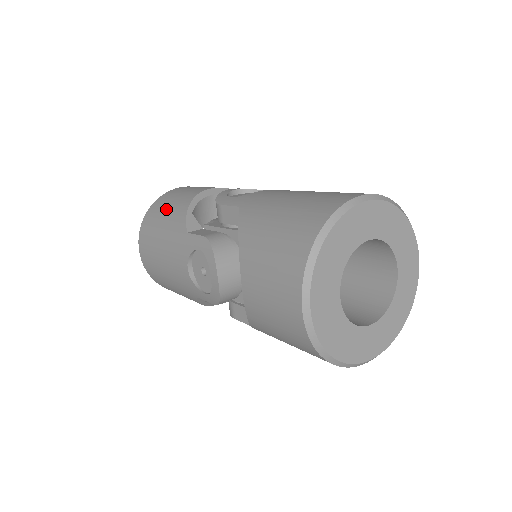
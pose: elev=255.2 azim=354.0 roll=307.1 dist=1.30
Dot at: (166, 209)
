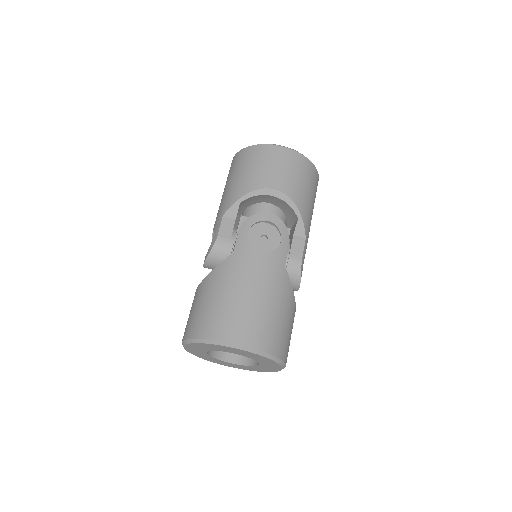
Dot at: (245, 171)
